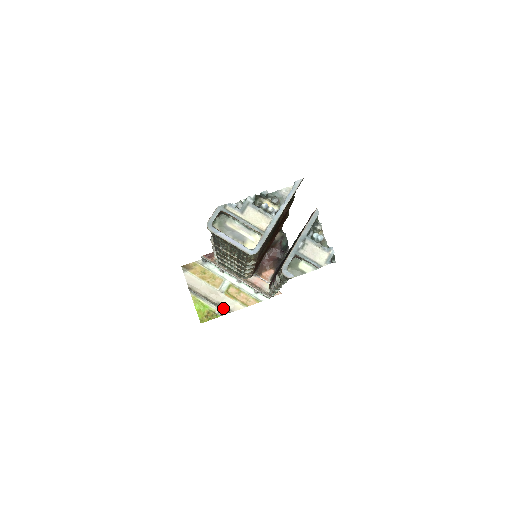
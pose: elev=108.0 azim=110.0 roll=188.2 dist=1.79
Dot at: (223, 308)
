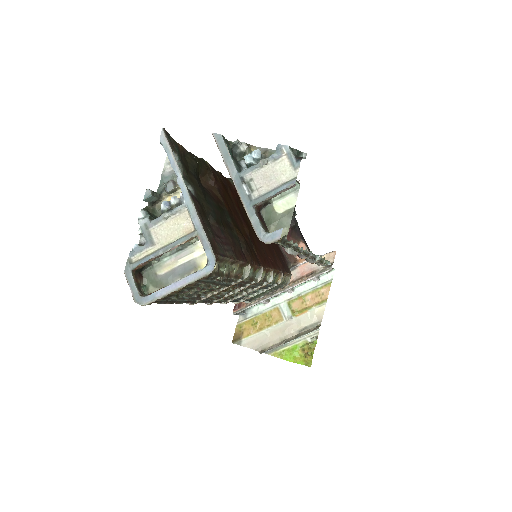
Dot at: (309, 330)
